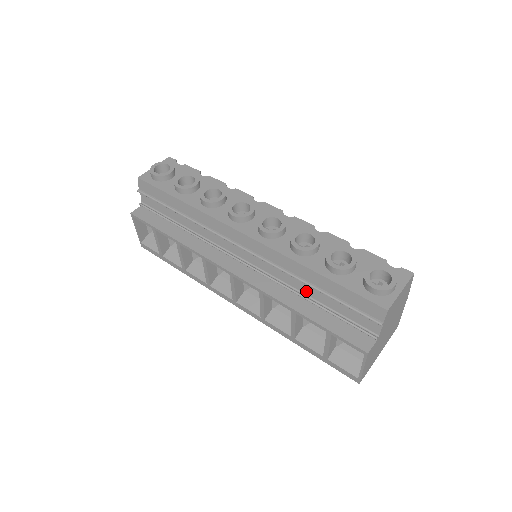
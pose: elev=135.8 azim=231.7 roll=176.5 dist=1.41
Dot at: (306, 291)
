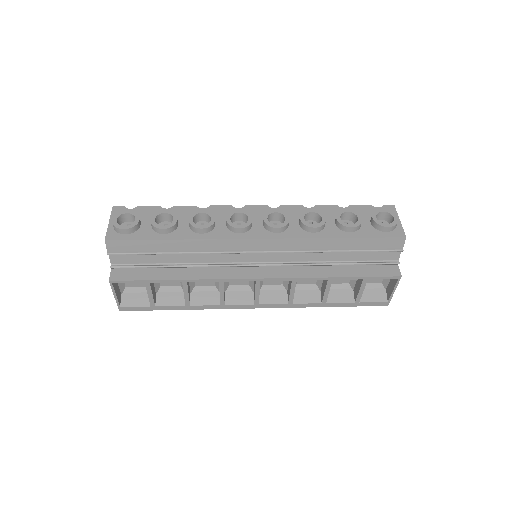
Dot at: (330, 258)
